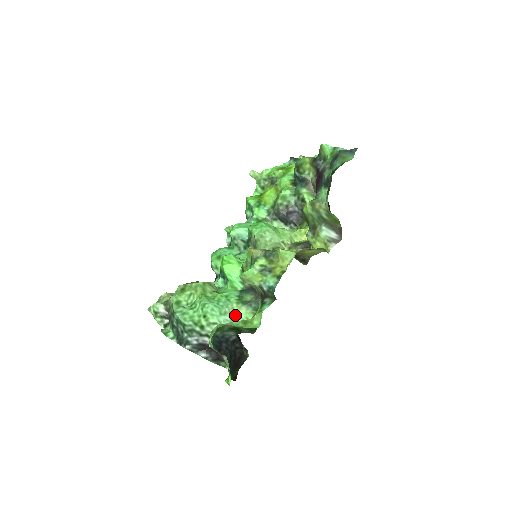
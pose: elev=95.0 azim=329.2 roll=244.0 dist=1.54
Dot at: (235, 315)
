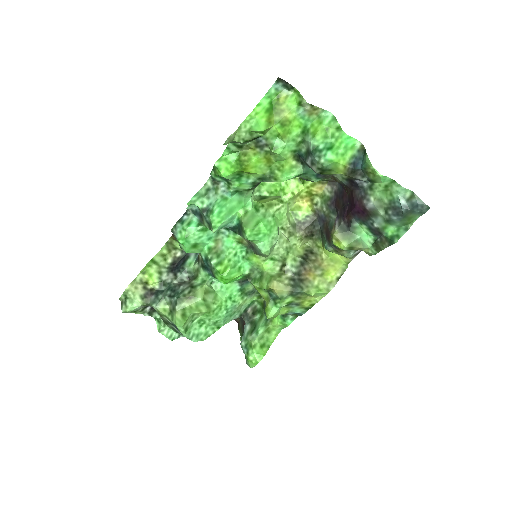
Dot at: (242, 307)
